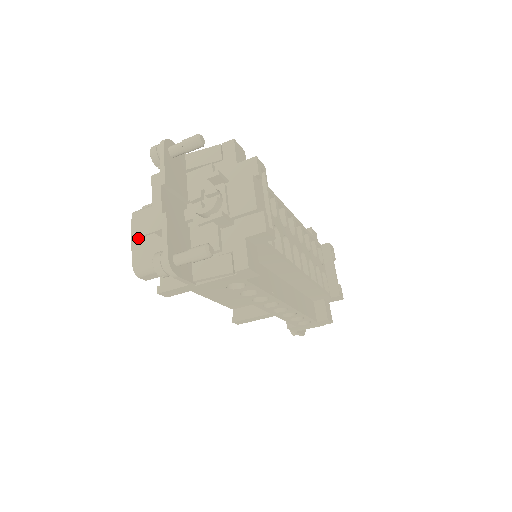
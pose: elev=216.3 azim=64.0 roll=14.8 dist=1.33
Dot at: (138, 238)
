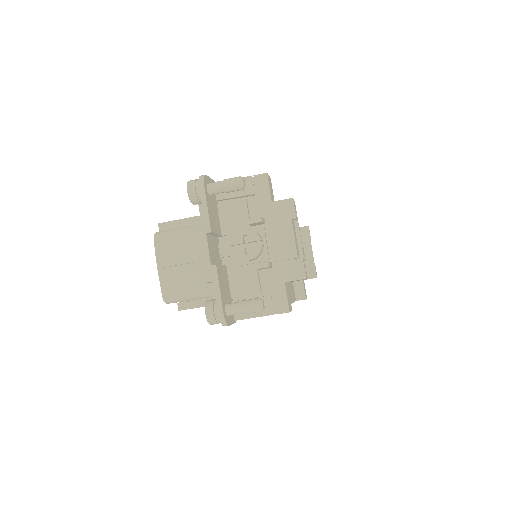
Dot at: (166, 267)
